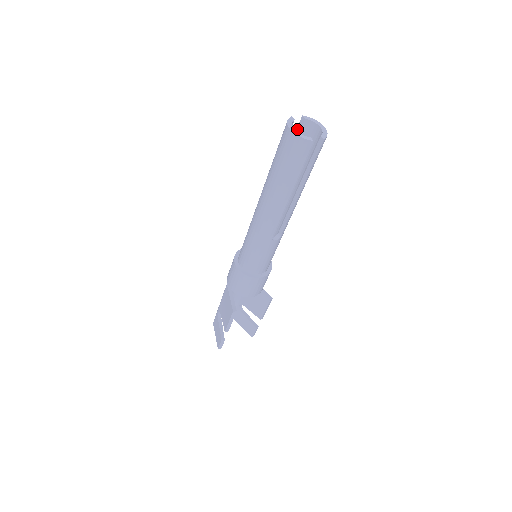
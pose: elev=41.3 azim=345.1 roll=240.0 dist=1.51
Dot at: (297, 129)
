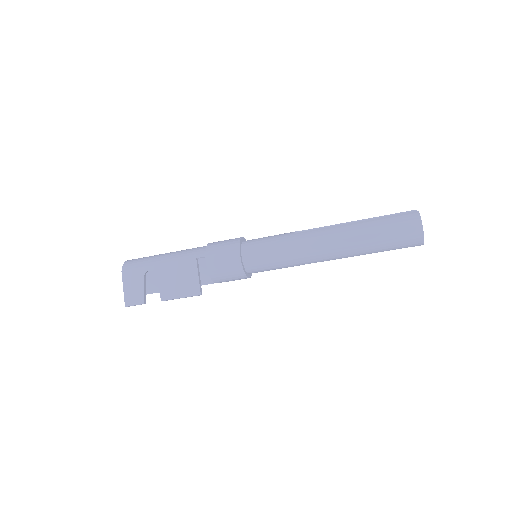
Dot at: occluded
